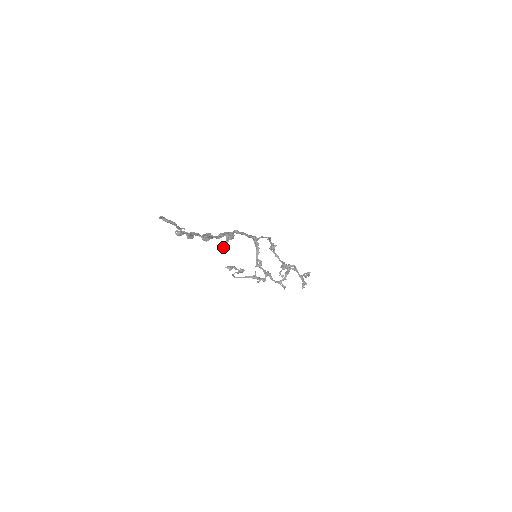
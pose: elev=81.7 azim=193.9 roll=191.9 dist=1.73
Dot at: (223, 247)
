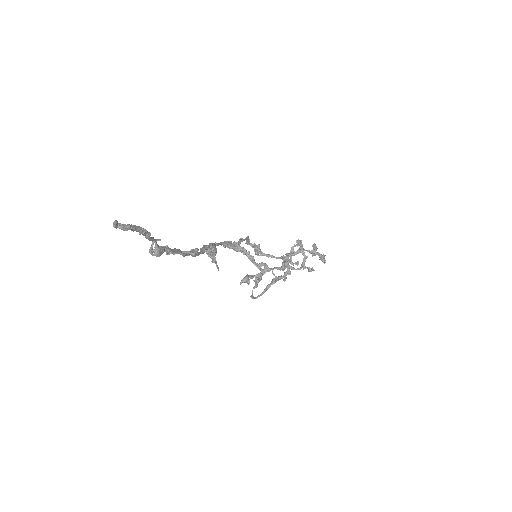
Dot at: (216, 266)
